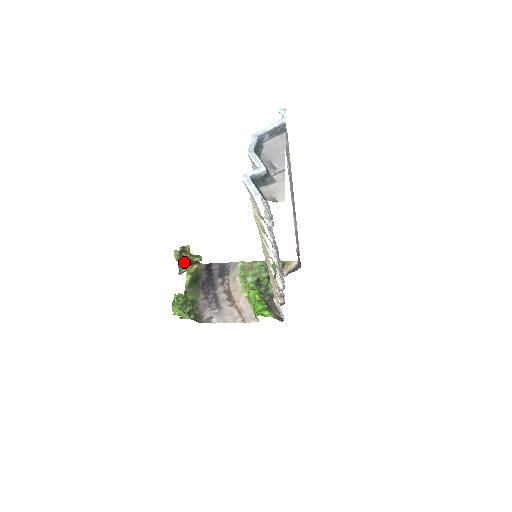
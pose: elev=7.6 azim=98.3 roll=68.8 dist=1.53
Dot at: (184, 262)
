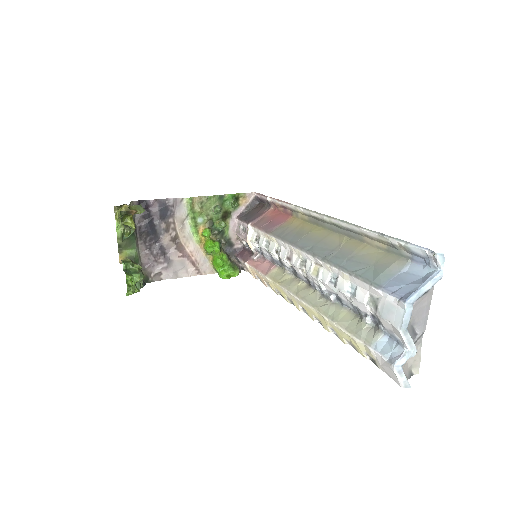
Dot at: occluded
